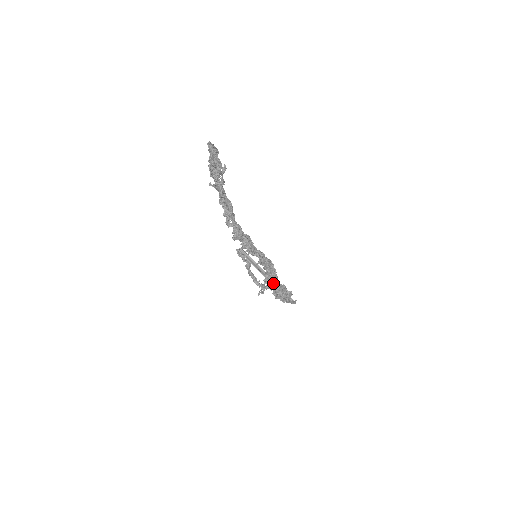
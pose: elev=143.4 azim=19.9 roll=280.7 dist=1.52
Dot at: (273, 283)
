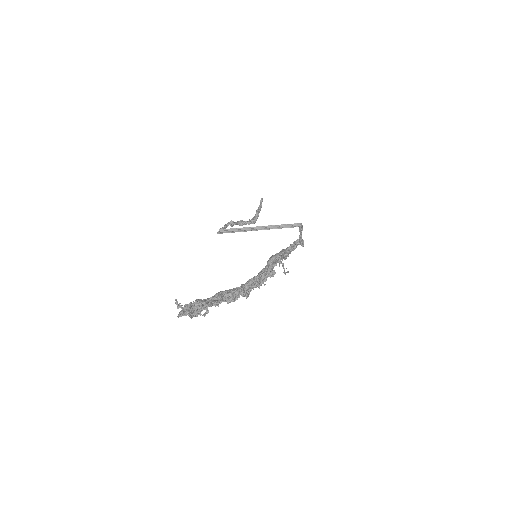
Dot at: occluded
